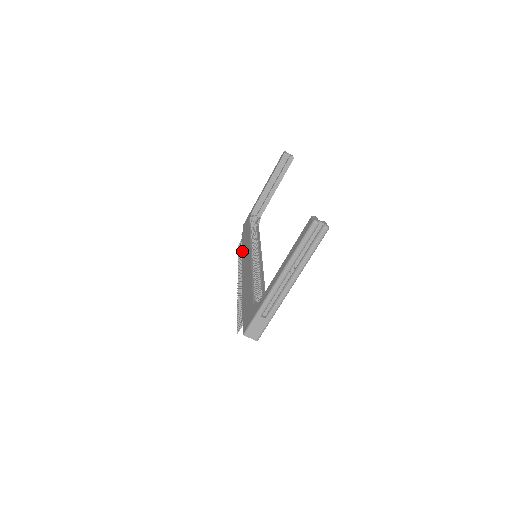
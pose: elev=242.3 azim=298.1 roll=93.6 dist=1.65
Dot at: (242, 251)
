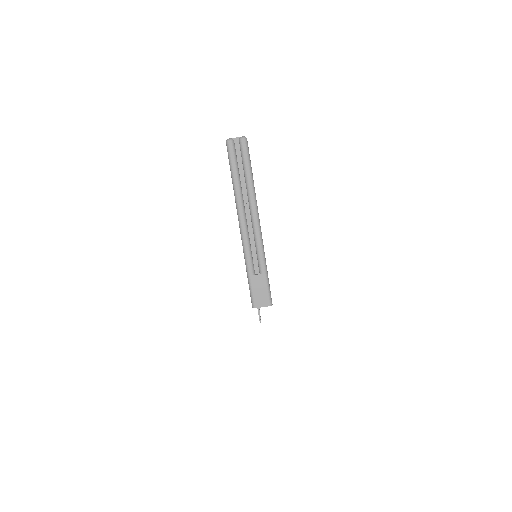
Dot at: occluded
